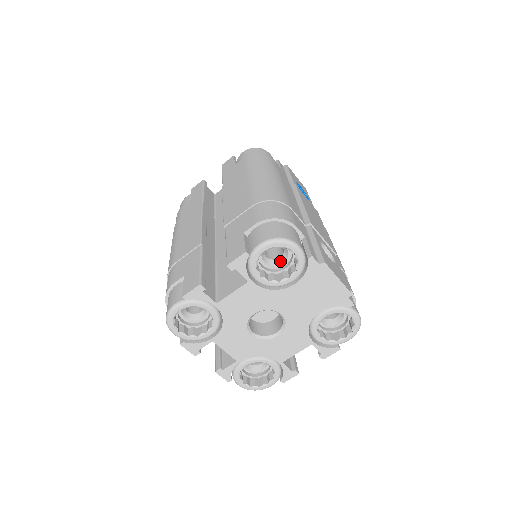
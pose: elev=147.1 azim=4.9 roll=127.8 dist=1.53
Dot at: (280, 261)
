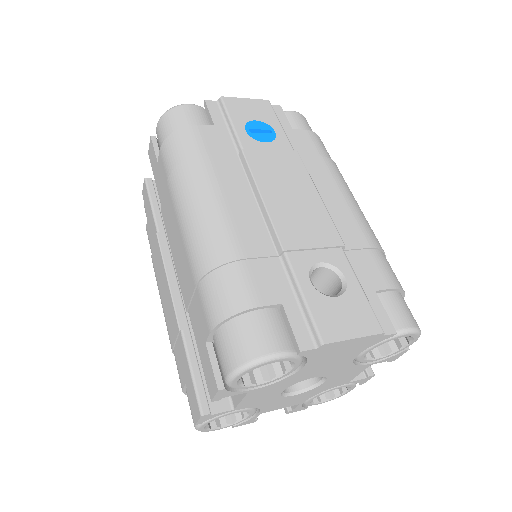
Dot at: occluded
